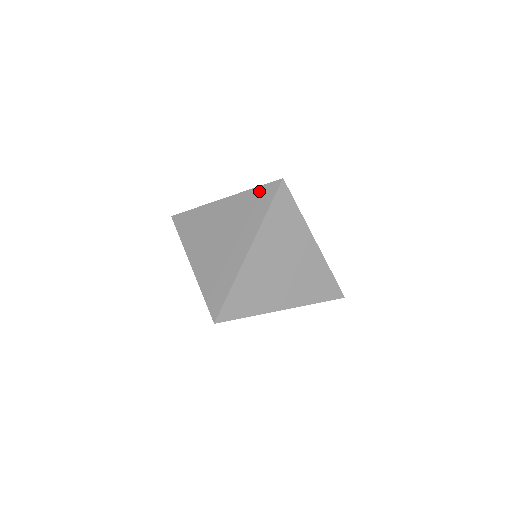
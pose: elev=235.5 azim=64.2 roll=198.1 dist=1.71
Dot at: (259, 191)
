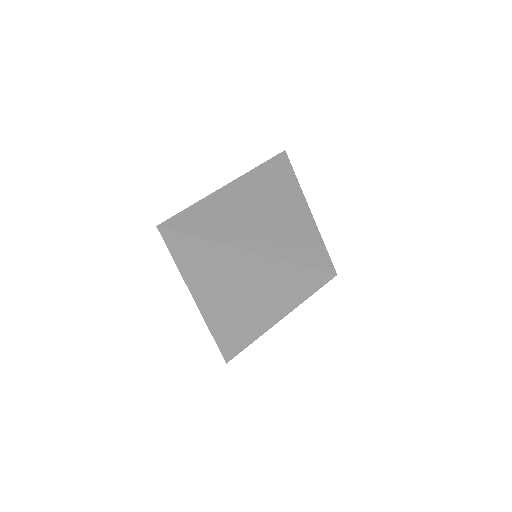
Dot at: (301, 272)
